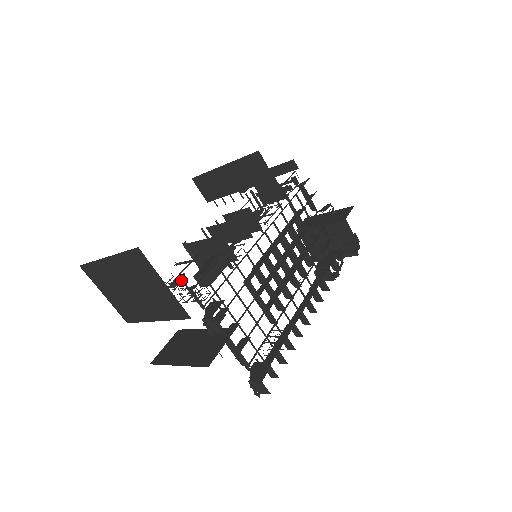
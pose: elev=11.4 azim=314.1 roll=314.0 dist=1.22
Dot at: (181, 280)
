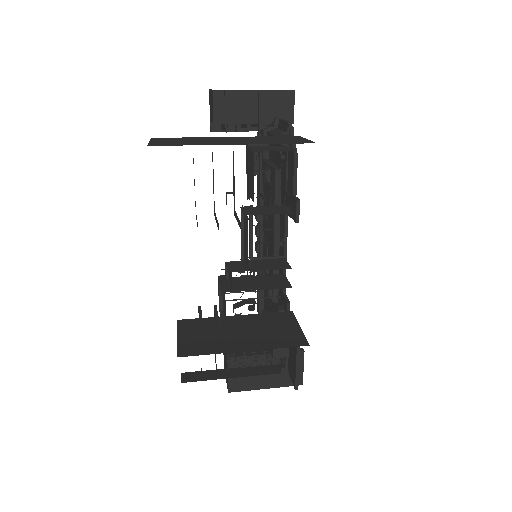
Dot at: (294, 386)
